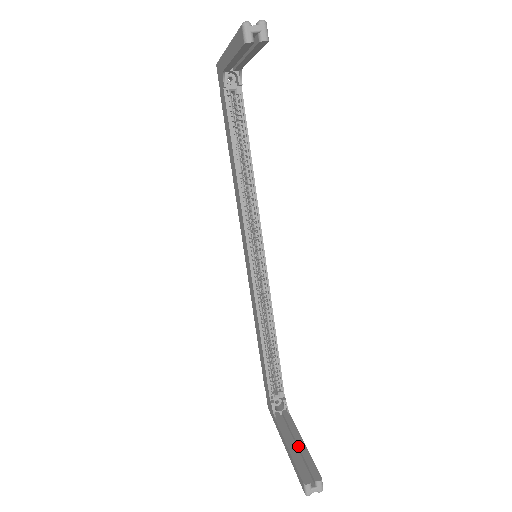
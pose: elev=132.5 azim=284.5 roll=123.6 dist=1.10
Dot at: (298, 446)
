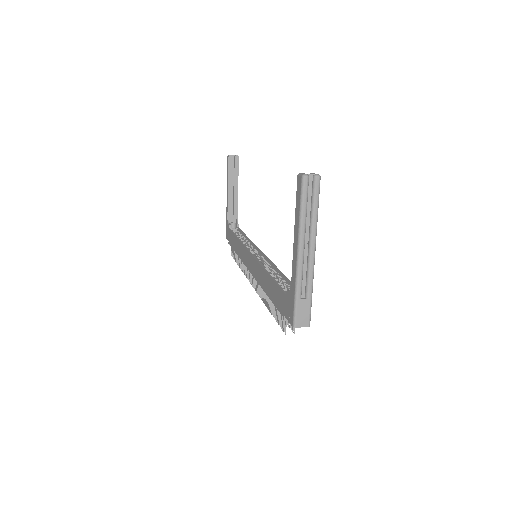
Dot at: occluded
